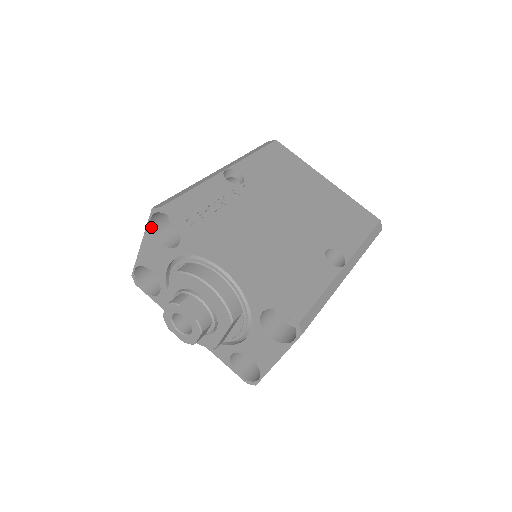
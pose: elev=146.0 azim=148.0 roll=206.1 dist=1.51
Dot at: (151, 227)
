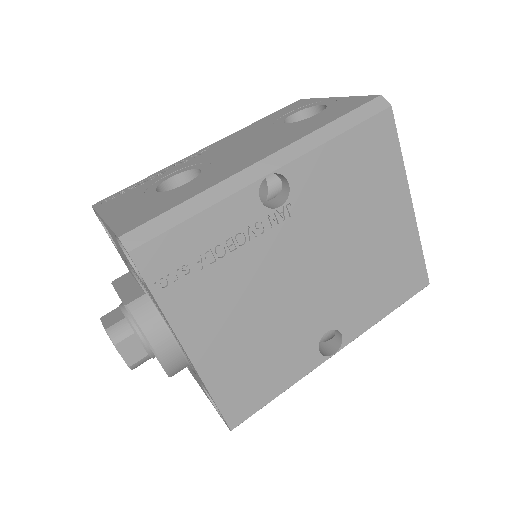
Dot at: (115, 235)
